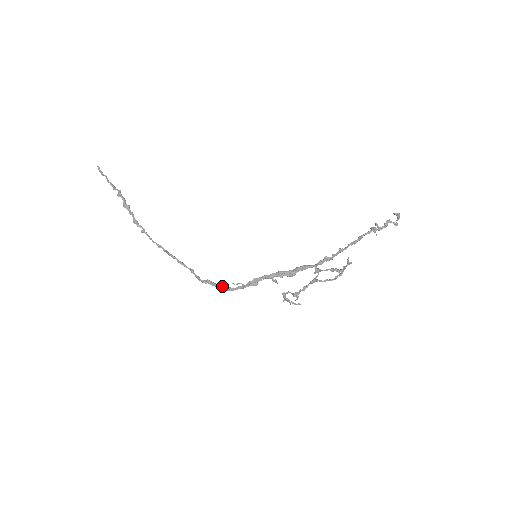
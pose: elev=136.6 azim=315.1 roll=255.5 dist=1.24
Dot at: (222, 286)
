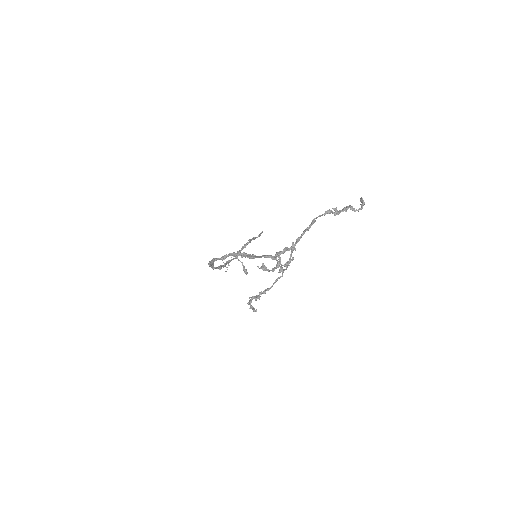
Dot at: occluded
